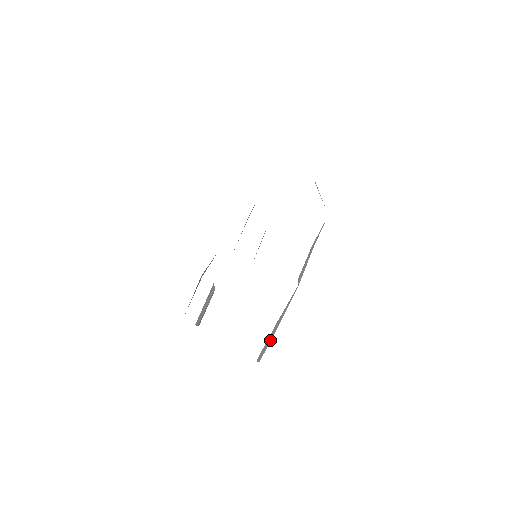
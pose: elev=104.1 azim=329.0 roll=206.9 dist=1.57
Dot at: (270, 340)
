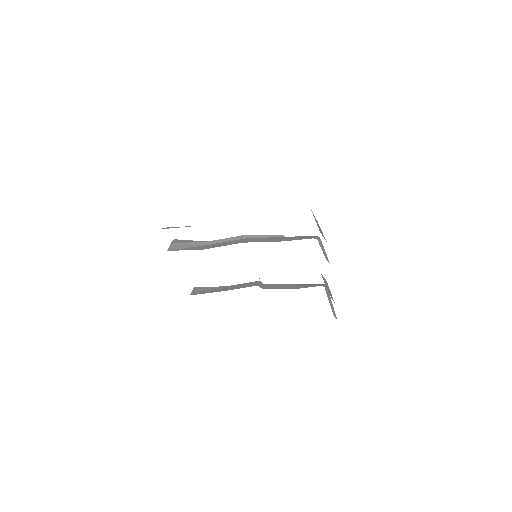
Dot at: occluded
